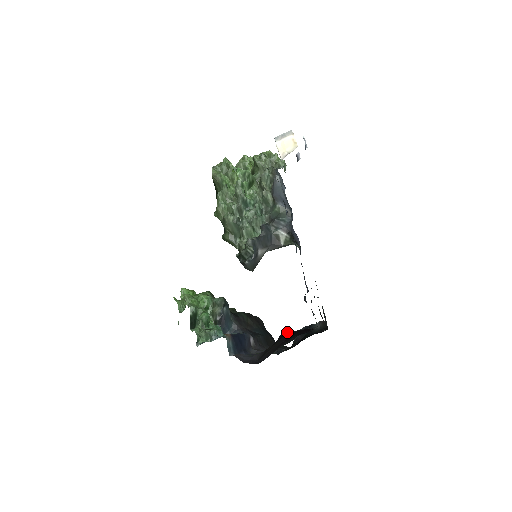
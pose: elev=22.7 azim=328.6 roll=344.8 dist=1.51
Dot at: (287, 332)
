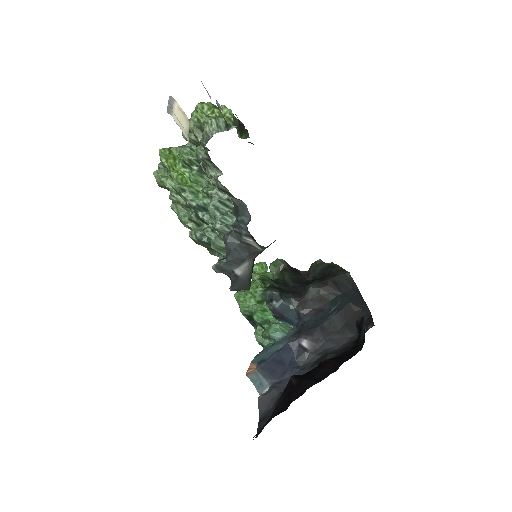
Dot at: (289, 383)
